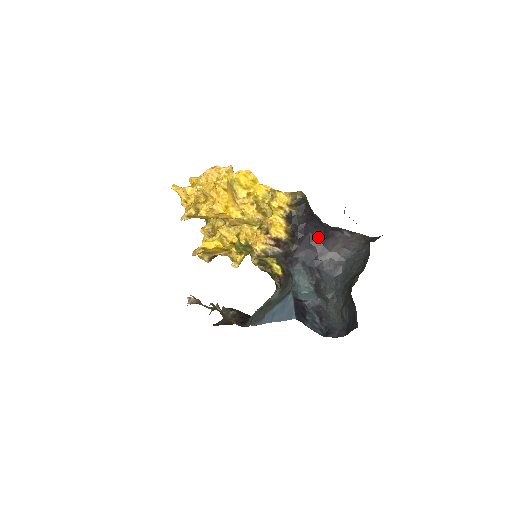
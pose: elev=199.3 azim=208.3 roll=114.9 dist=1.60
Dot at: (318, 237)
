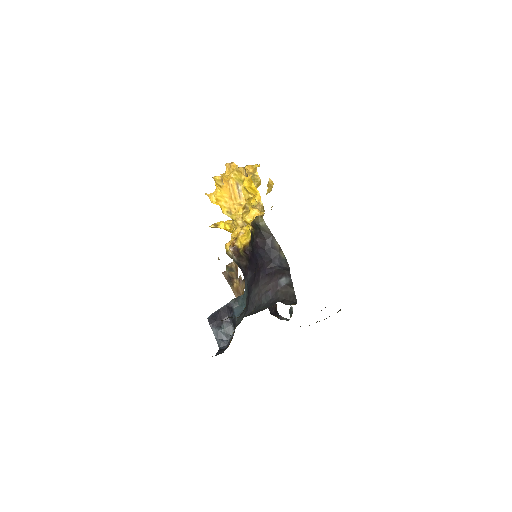
Dot at: (261, 268)
